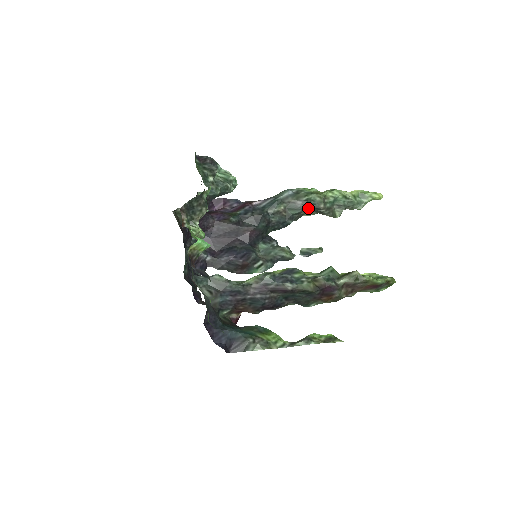
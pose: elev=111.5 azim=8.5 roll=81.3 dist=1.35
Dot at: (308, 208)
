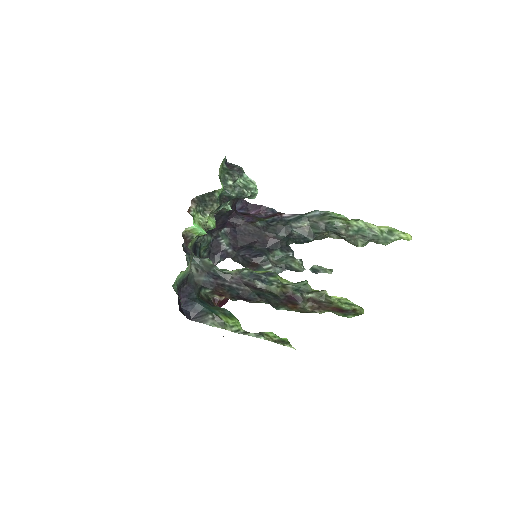
Dot at: (330, 231)
